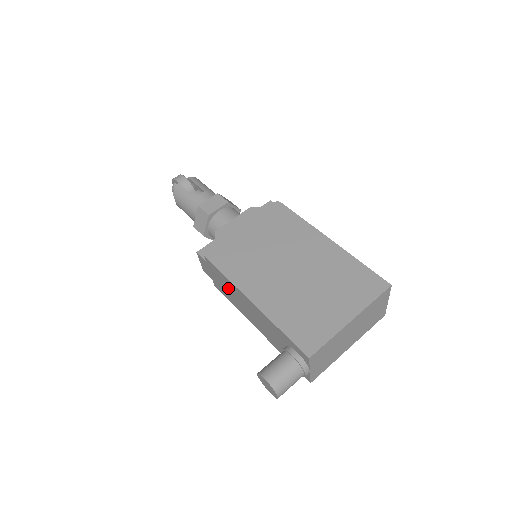
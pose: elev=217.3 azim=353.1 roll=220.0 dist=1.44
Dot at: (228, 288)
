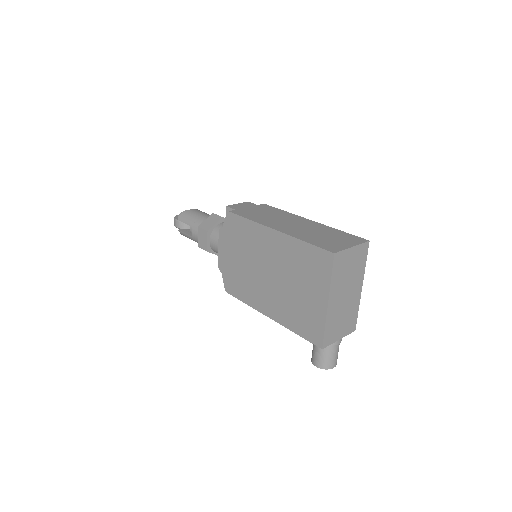
Dot at: occluded
